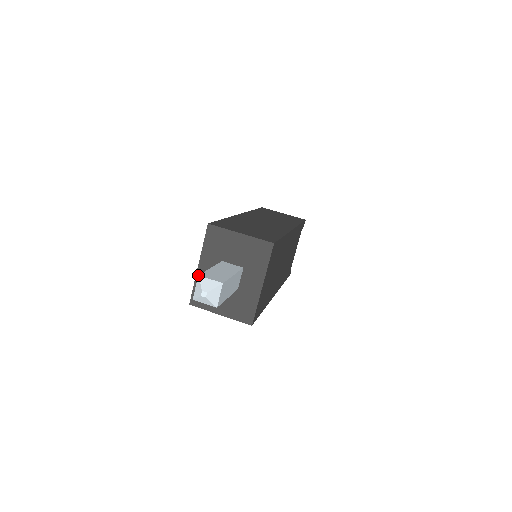
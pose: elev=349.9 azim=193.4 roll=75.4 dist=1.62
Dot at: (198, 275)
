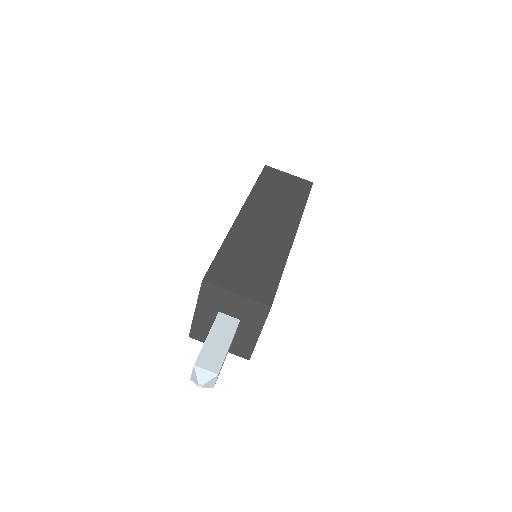
Dot at: (194, 365)
